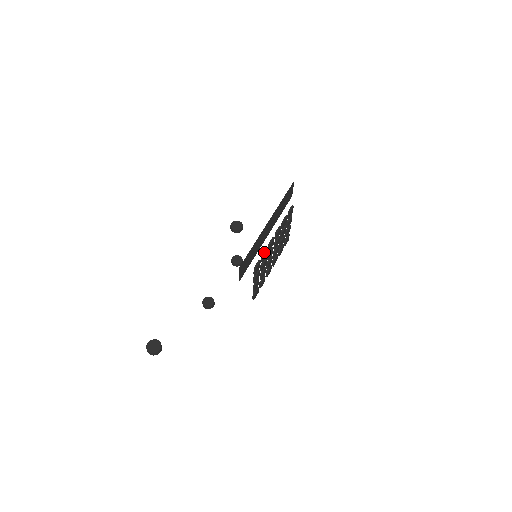
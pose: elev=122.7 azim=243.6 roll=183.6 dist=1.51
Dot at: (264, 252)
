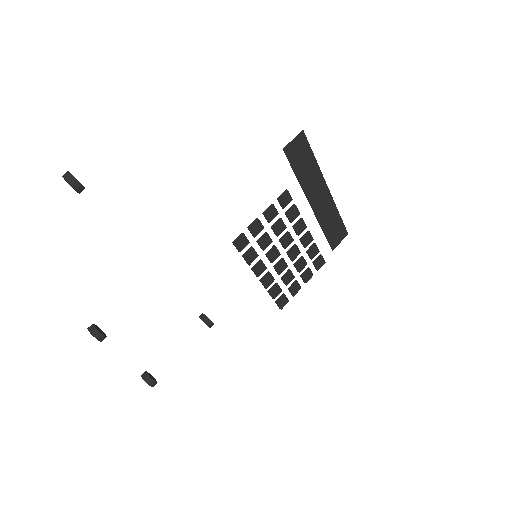
Dot at: (297, 208)
